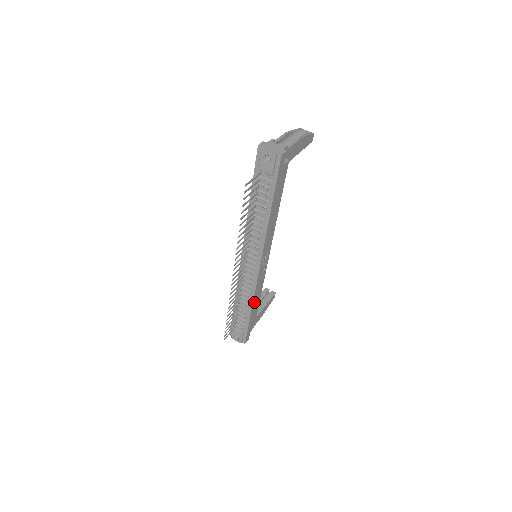
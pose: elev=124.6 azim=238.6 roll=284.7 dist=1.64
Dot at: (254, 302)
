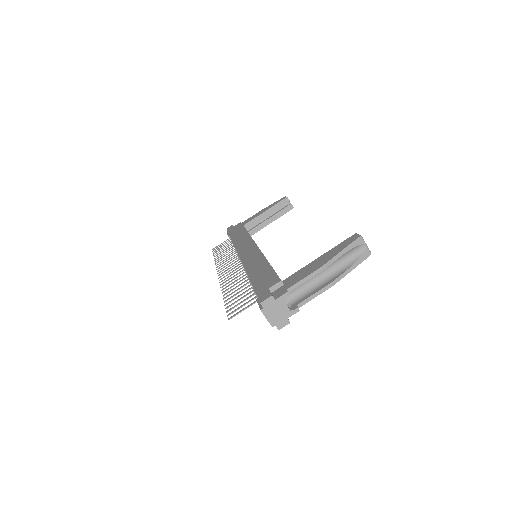
Dot at: occluded
